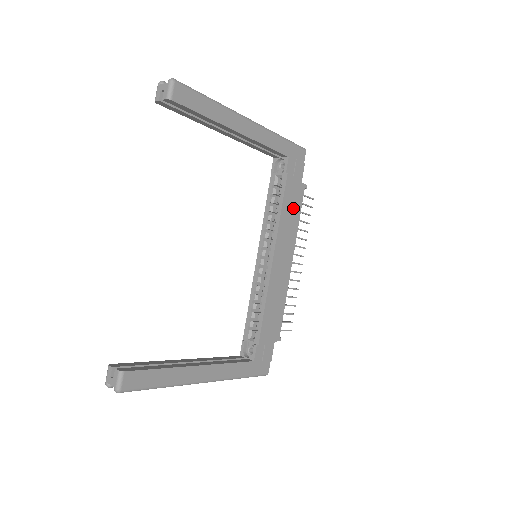
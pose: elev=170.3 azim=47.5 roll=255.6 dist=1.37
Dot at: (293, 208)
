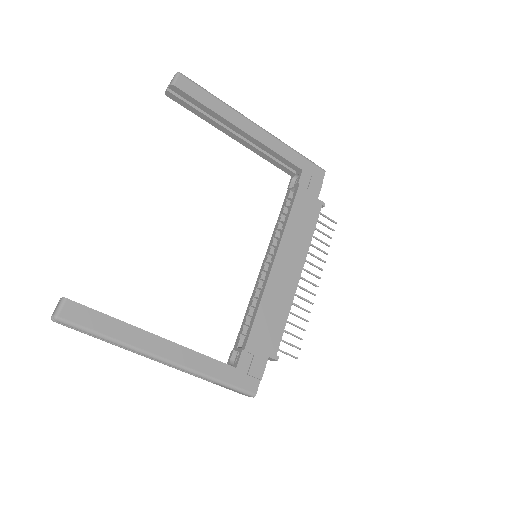
Dot at: (305, 219)
